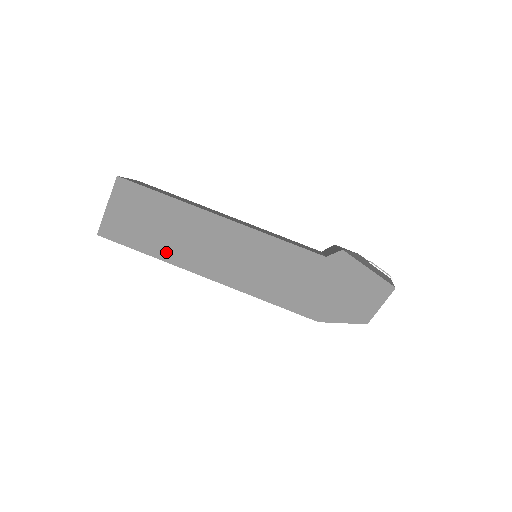
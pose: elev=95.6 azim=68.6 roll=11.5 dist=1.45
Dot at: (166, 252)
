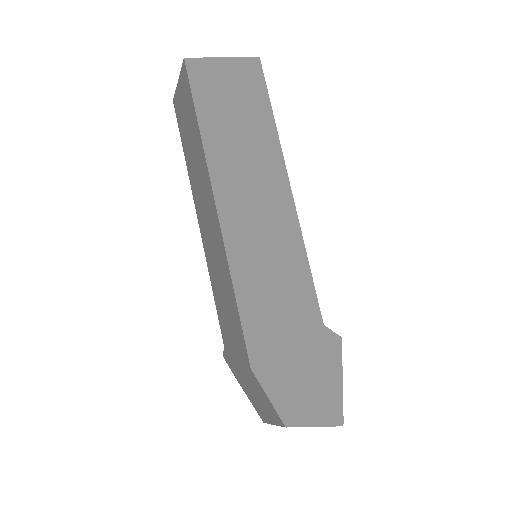
Dot at: (215, 144)
